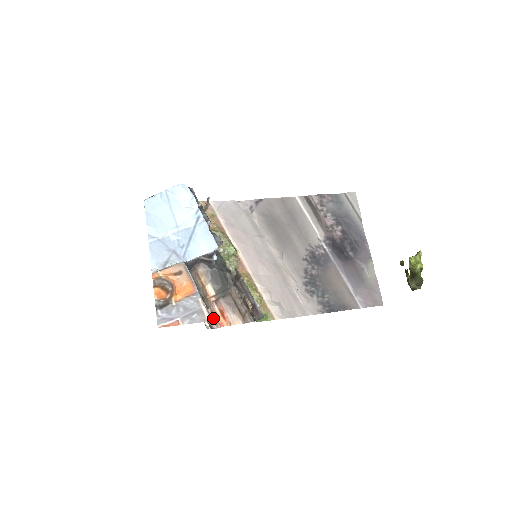
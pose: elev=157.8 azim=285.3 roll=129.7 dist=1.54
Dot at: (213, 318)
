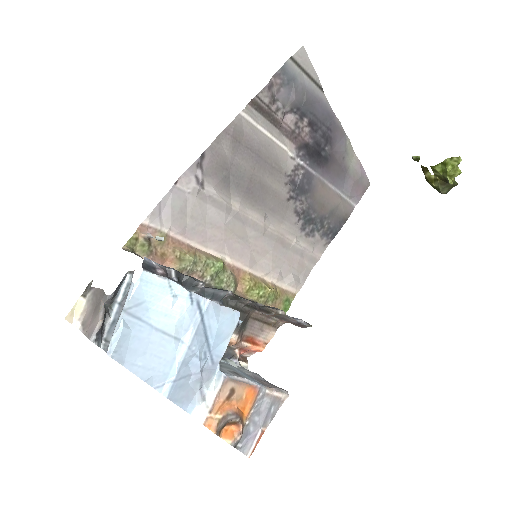
Dot at: (243, 351)
